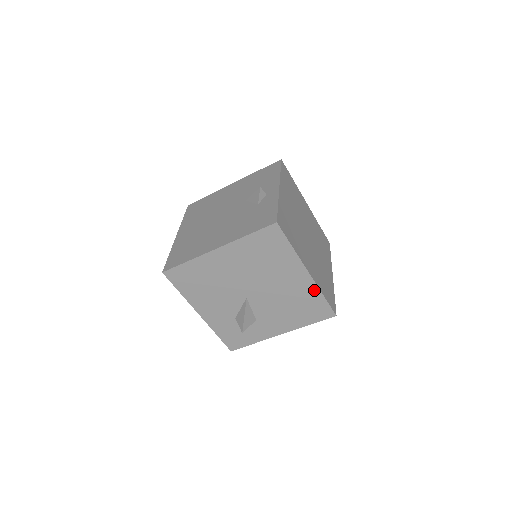
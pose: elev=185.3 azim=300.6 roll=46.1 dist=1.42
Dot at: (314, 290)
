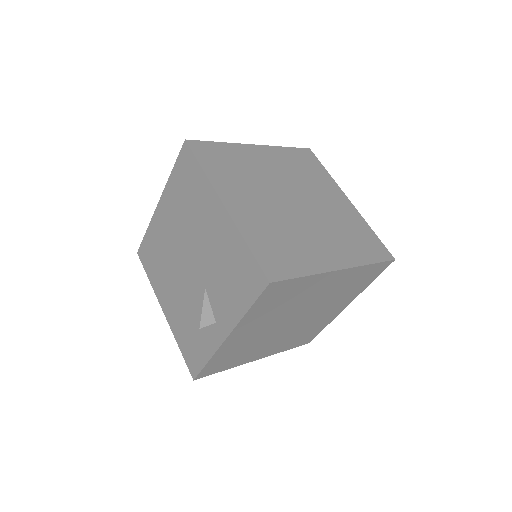
Dot at: occluded
